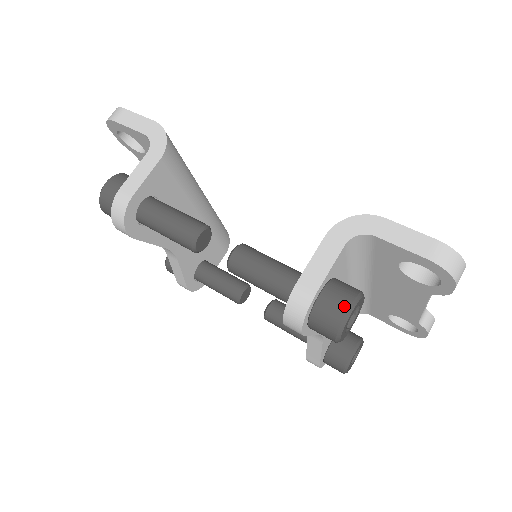
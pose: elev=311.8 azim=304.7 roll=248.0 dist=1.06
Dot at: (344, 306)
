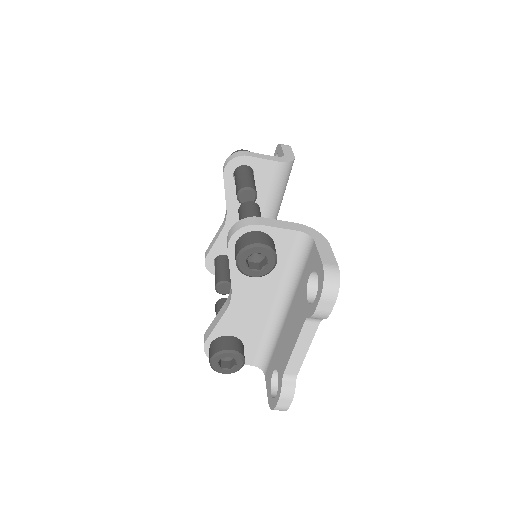
Dot at: (262, 241)
